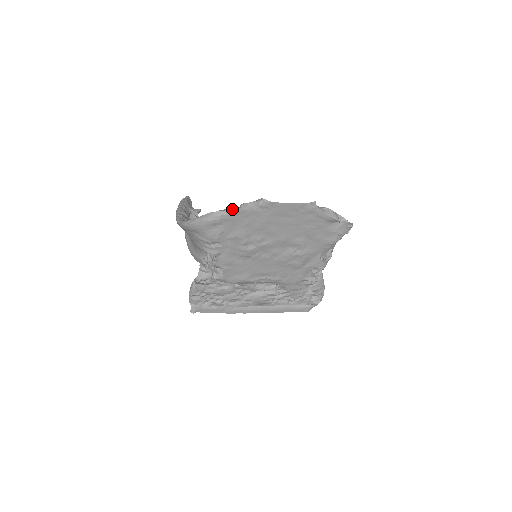
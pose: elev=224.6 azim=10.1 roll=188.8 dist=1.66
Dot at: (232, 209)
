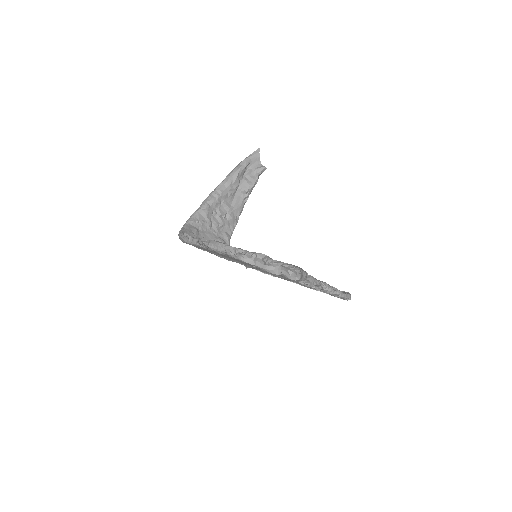
Dot at: (185, 240)
